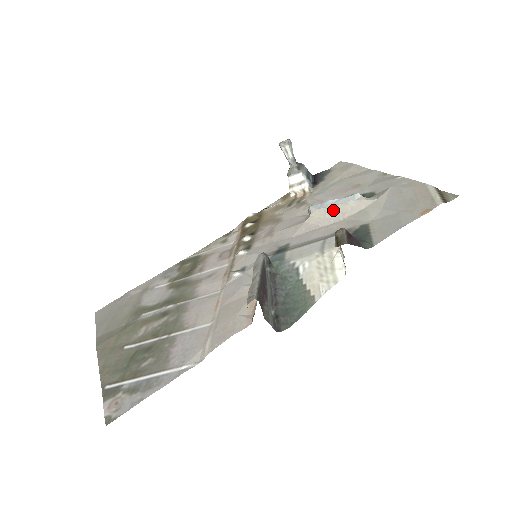
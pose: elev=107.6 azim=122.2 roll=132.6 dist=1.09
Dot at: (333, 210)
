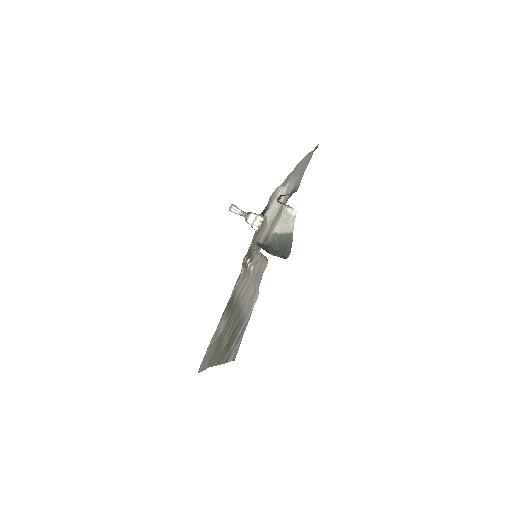
Dot at: (275, 204)
